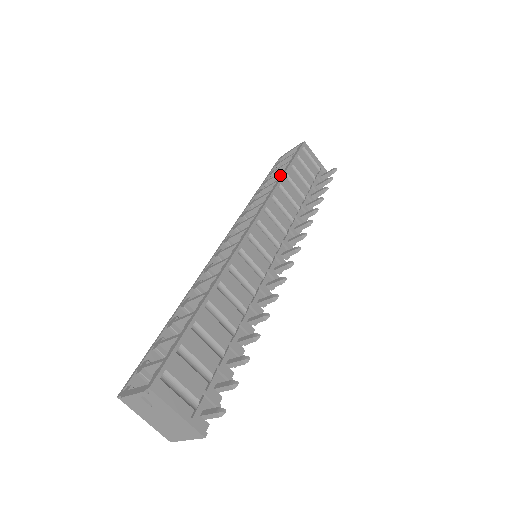
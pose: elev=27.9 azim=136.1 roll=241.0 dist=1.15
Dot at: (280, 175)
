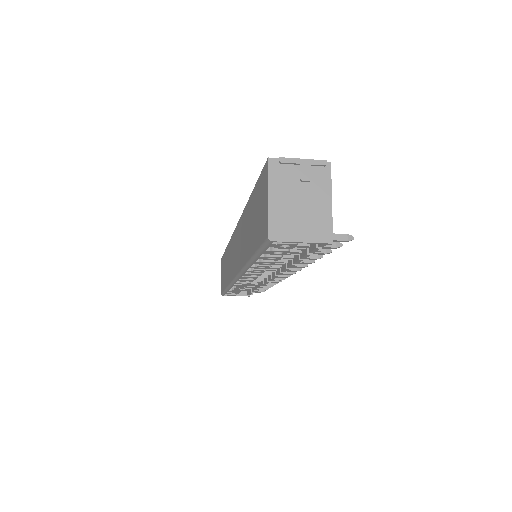
Dot at: occluded
